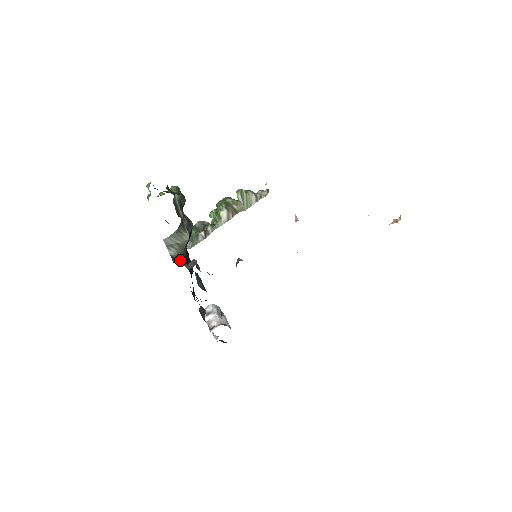
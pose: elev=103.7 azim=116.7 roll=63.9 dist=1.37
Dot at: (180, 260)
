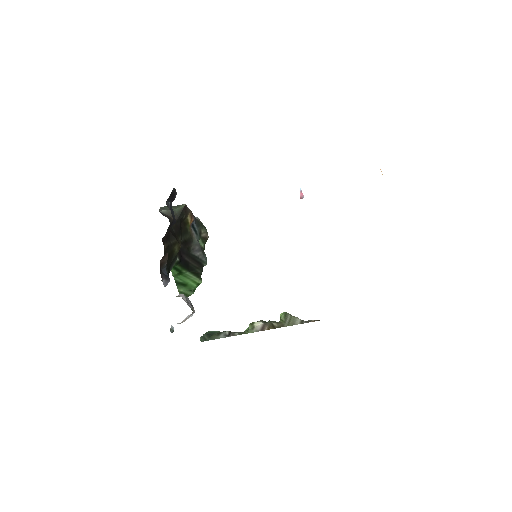
Dot at: (166, 216)
